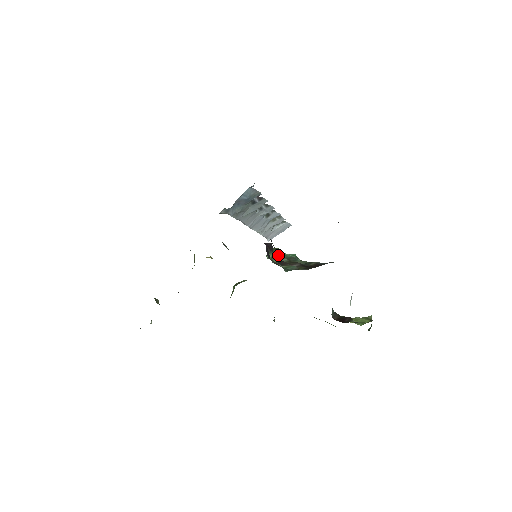
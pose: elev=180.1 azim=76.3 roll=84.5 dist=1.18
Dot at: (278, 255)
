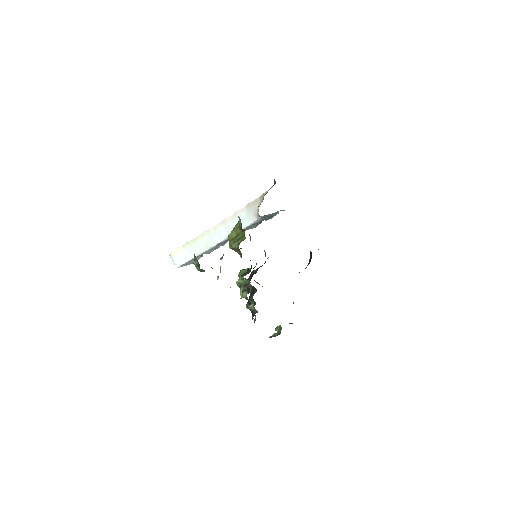
Dot at: occluded
